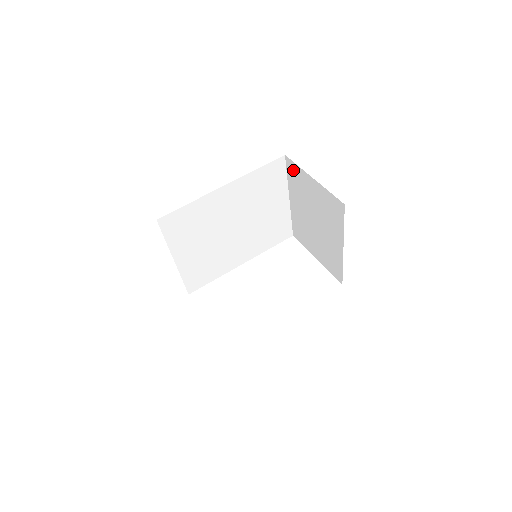
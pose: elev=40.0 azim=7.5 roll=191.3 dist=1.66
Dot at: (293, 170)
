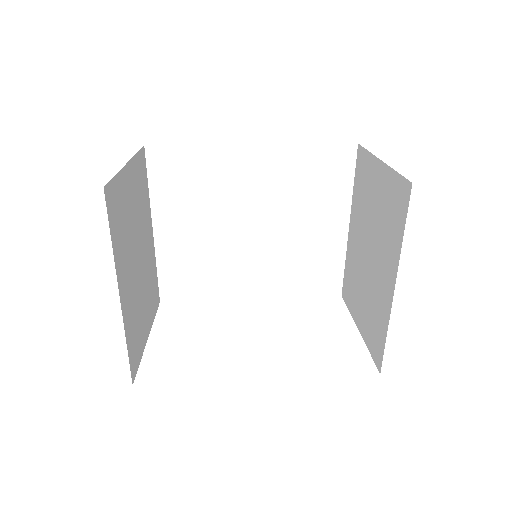
Dot at: (362, 165)
